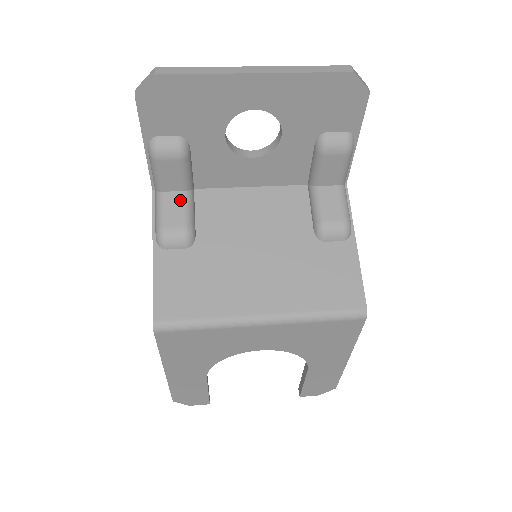
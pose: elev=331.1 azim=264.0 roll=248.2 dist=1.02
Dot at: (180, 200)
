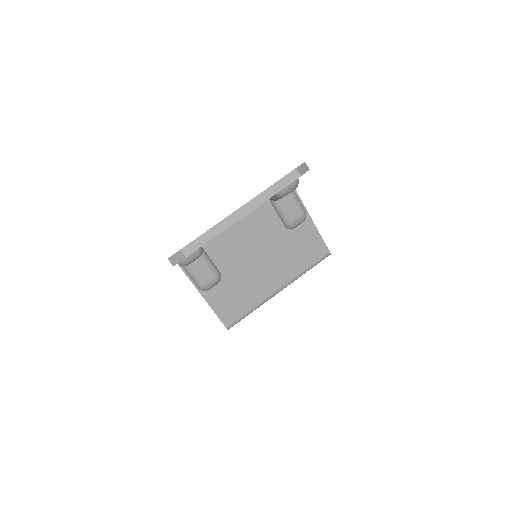
Dot at: (201, 263)
